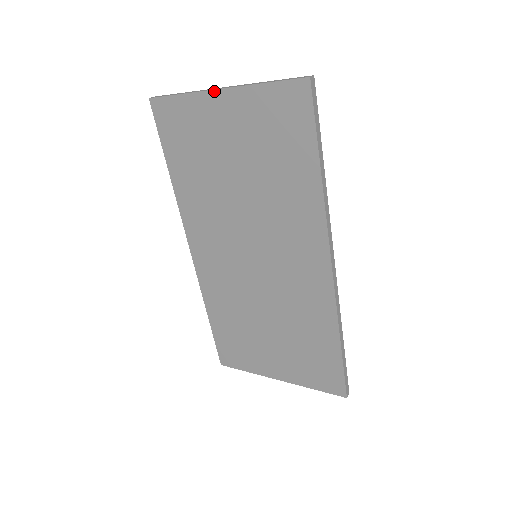
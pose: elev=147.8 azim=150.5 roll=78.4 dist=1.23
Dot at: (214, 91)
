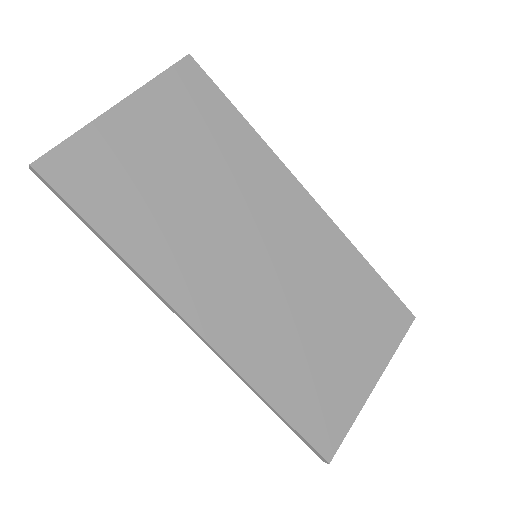
Dot at: (113, 109)
